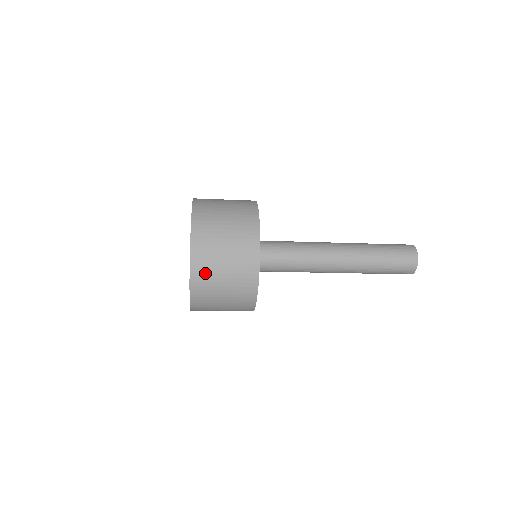
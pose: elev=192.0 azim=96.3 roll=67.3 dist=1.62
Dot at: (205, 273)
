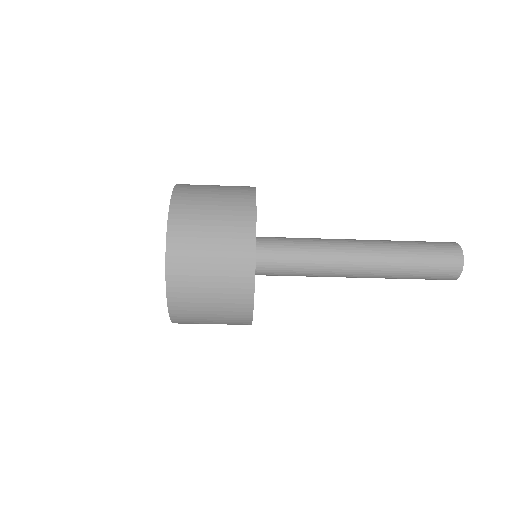
Dot at: (187, 220)
